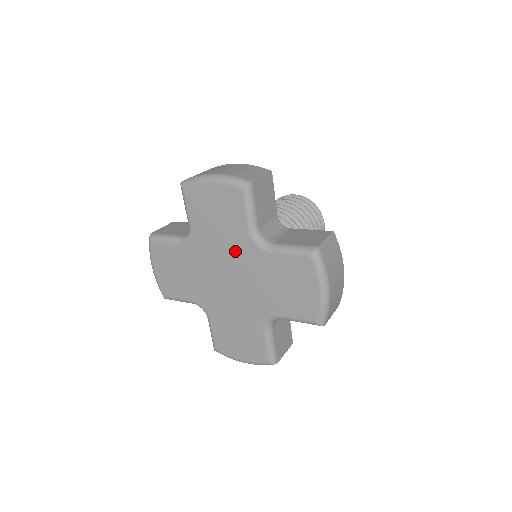
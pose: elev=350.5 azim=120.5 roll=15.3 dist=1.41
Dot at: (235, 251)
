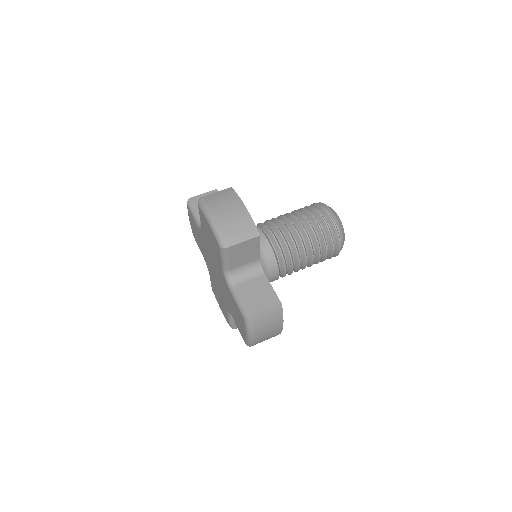
Dot at: (217, 266)
